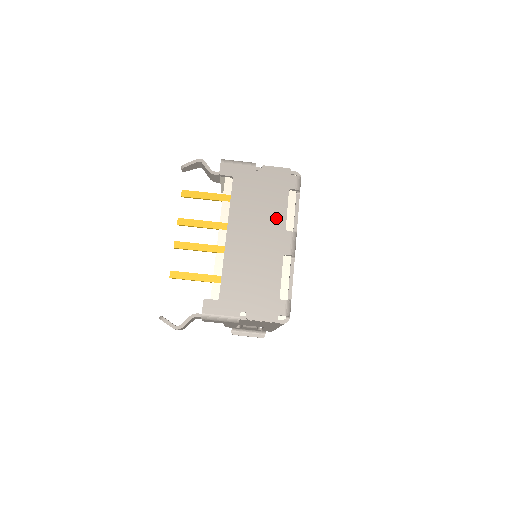
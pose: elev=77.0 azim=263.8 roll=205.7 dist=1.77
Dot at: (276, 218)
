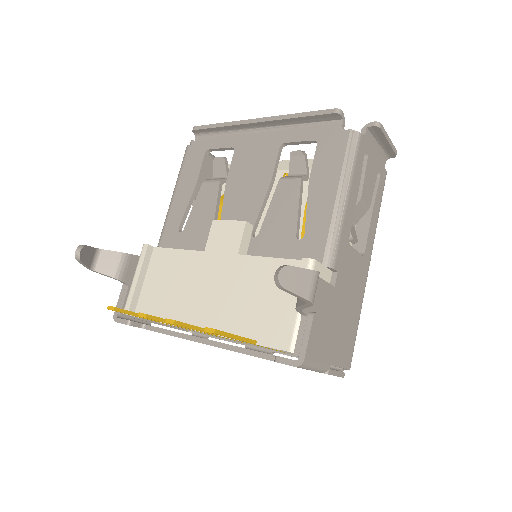
Dot at: occluded
